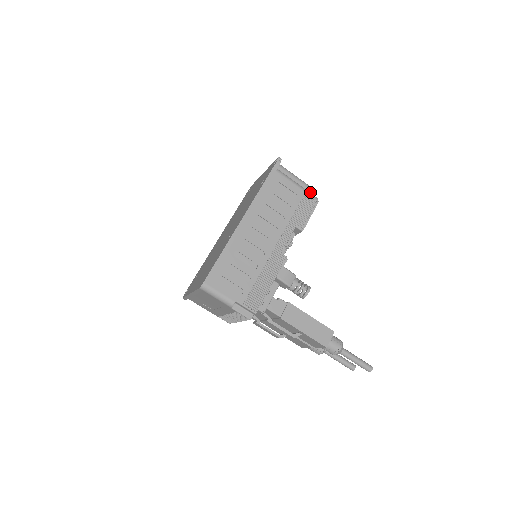
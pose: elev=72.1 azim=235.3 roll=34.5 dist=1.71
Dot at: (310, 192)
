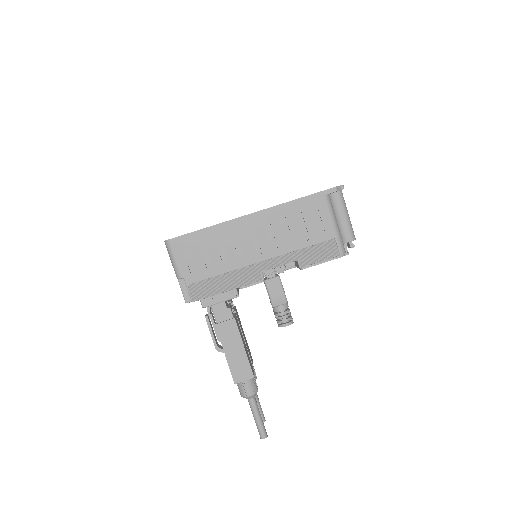
Dot at: (348, 241)
